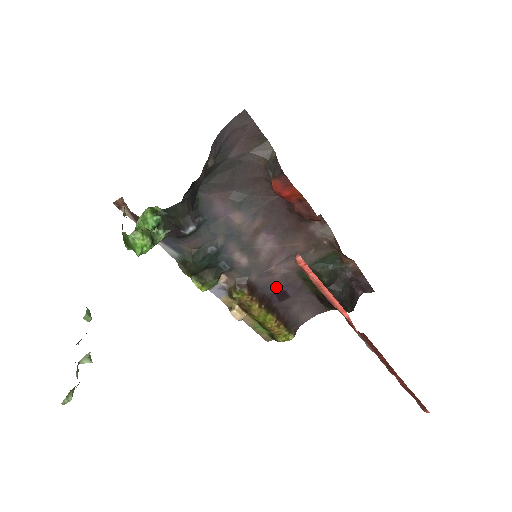
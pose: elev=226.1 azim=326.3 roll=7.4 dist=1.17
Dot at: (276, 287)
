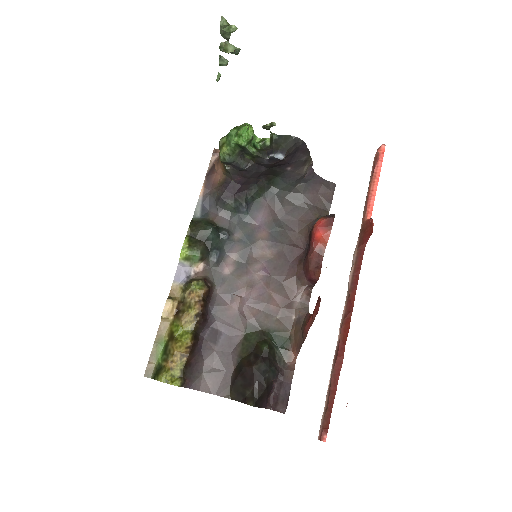
Dot at: (221, 320)
